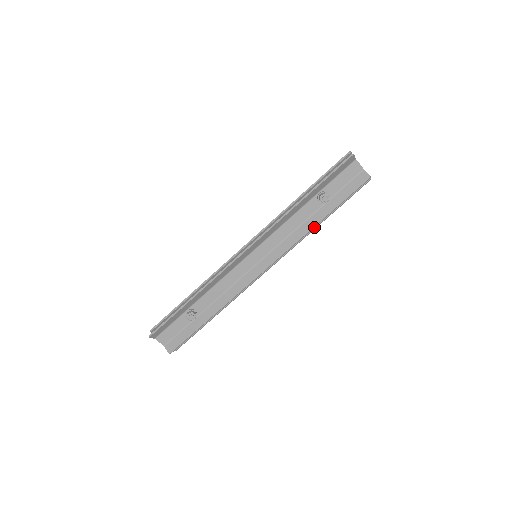
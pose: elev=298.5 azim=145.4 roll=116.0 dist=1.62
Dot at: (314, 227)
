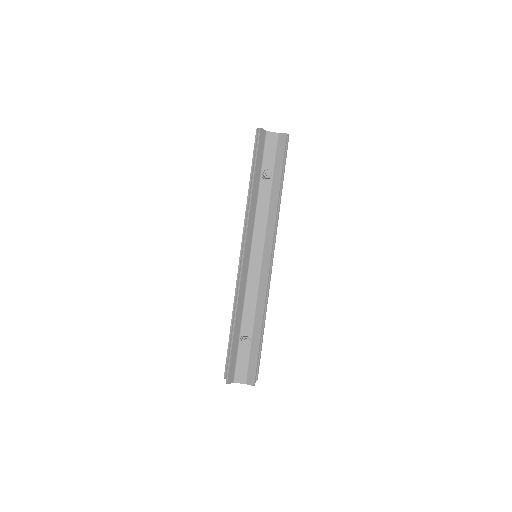
Dot at: (278, 200)
